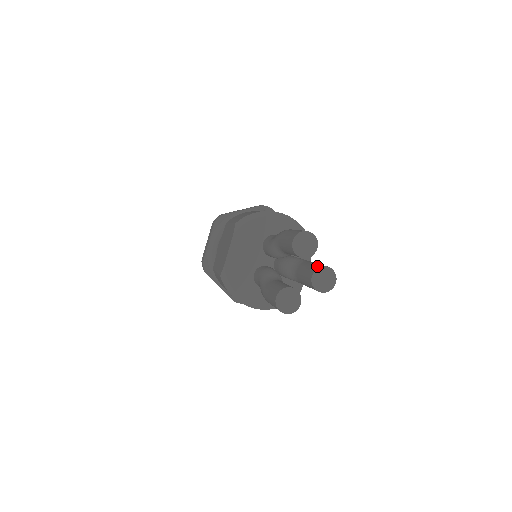
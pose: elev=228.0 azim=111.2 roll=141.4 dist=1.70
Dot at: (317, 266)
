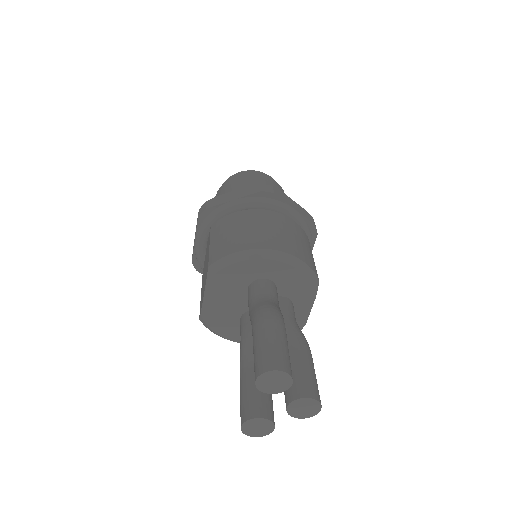
Dot at: (295, 392)
